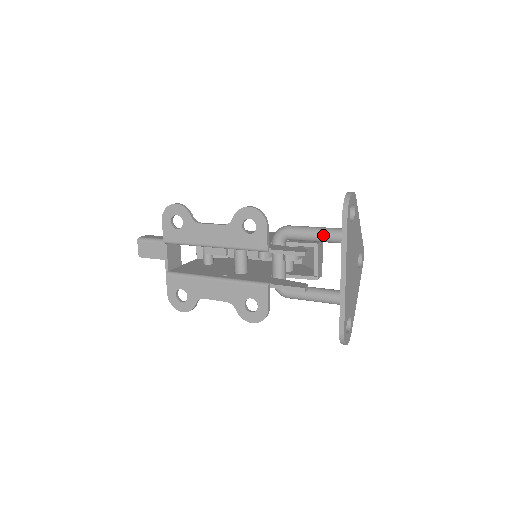
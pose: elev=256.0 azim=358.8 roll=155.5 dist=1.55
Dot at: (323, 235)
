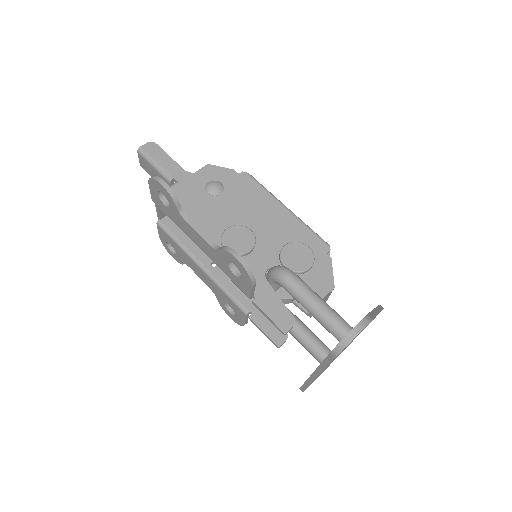
Dot at: (318, 319)
